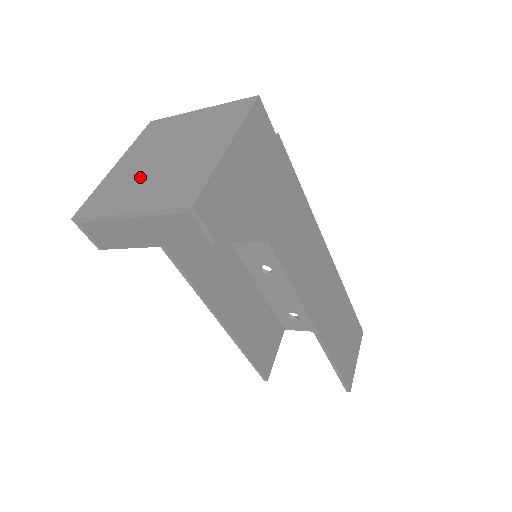
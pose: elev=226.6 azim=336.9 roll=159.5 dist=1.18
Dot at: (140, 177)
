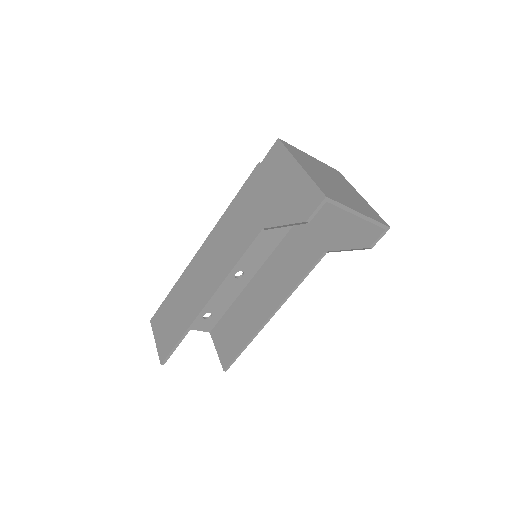
Dot at: (336, 189)
